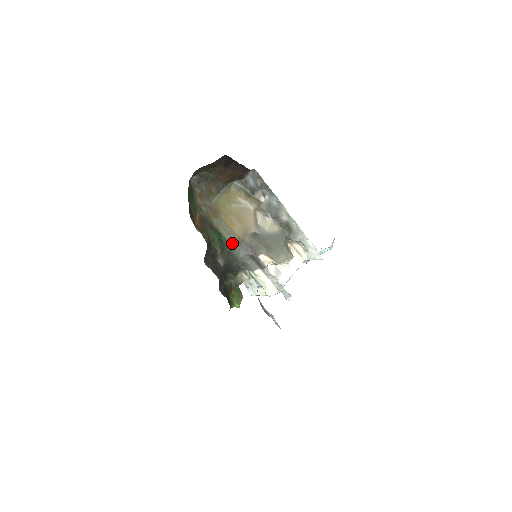
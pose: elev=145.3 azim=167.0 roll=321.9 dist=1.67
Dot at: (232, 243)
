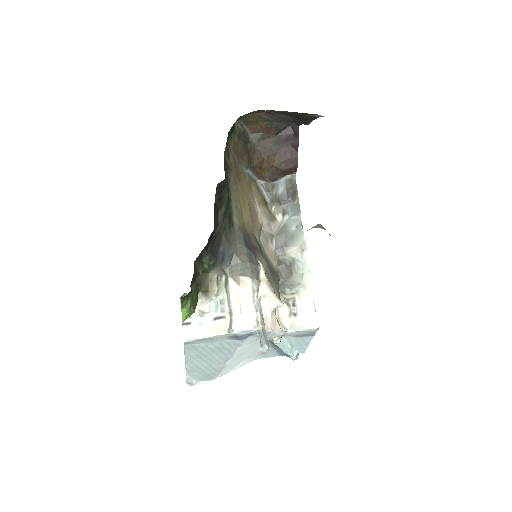
Dot at: (235, 221)
